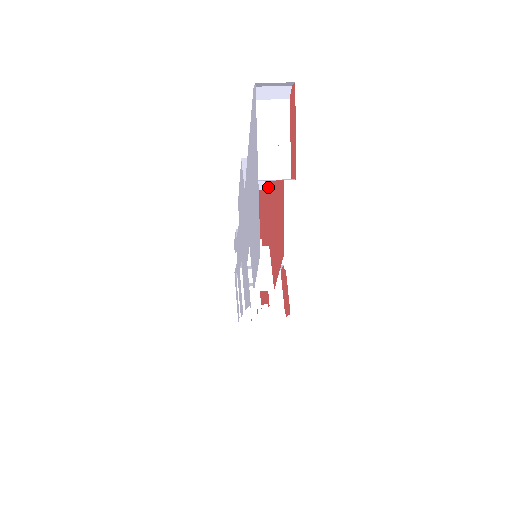
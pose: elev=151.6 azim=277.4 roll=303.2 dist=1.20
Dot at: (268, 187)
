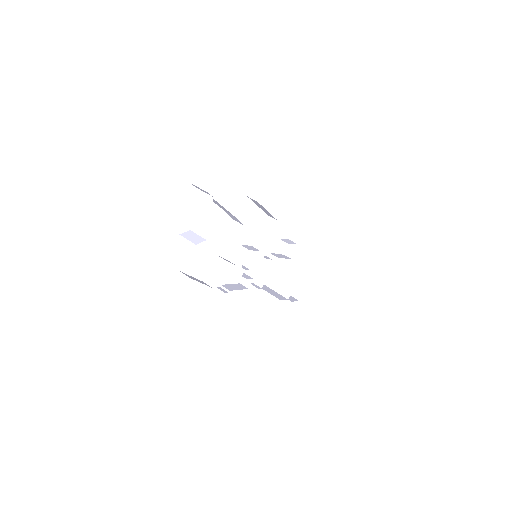
Dot at: occluded
